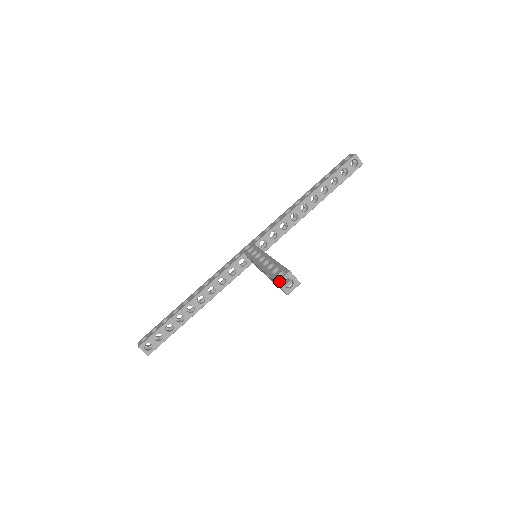
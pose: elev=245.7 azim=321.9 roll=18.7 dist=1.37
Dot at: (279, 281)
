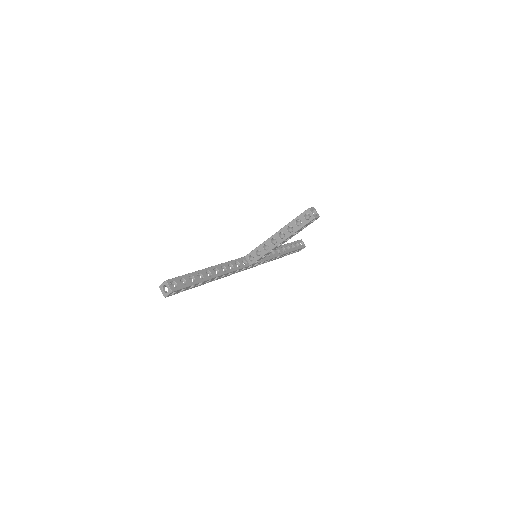
Dot at: (309, 208)
